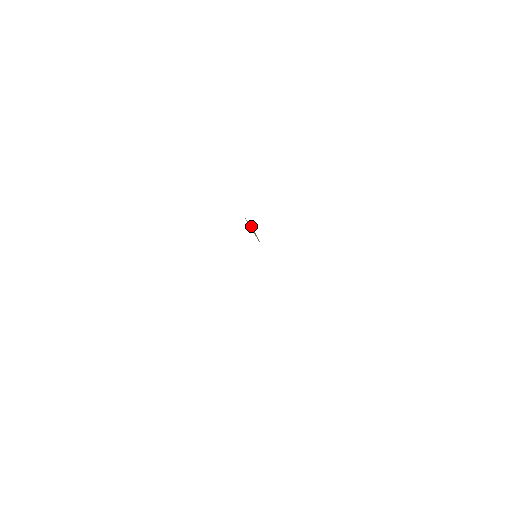
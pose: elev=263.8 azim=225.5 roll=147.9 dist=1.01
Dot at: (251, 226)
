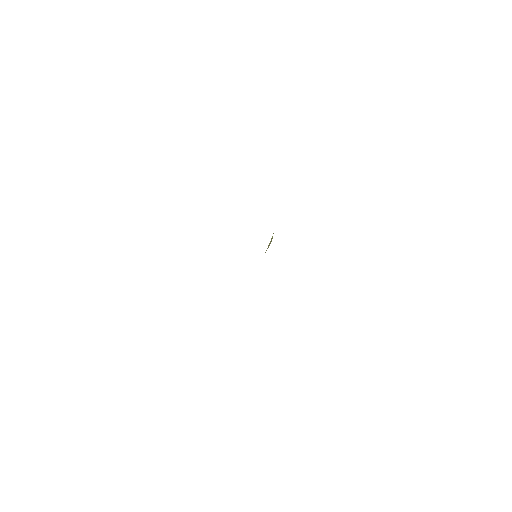
Dot at: (271, 240)
